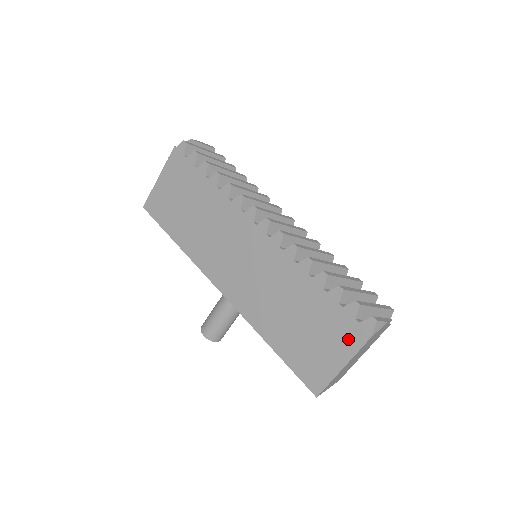
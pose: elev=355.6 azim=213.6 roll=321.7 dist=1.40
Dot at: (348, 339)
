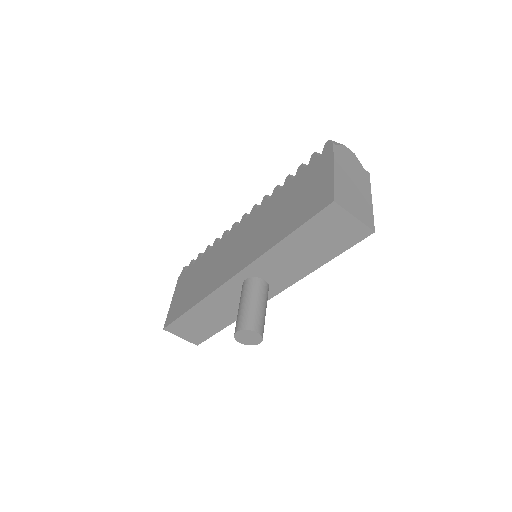
Dot at: (323, 163)
